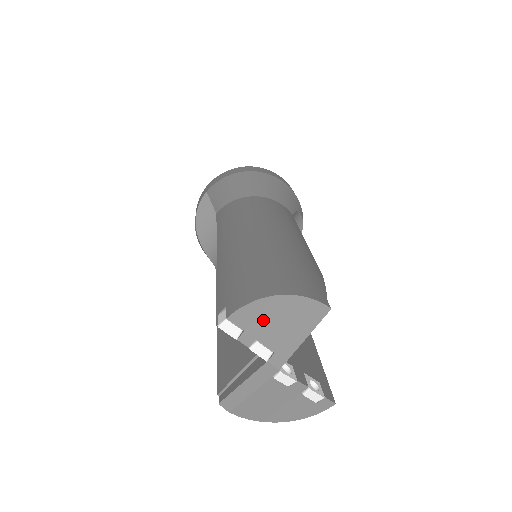
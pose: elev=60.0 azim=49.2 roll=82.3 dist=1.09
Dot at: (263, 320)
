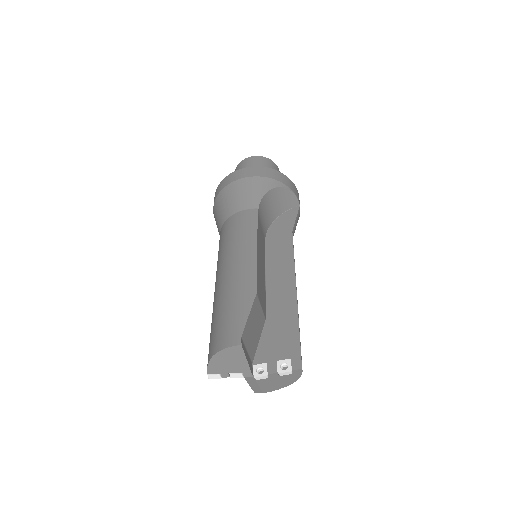
Dot at: (221, 366)
